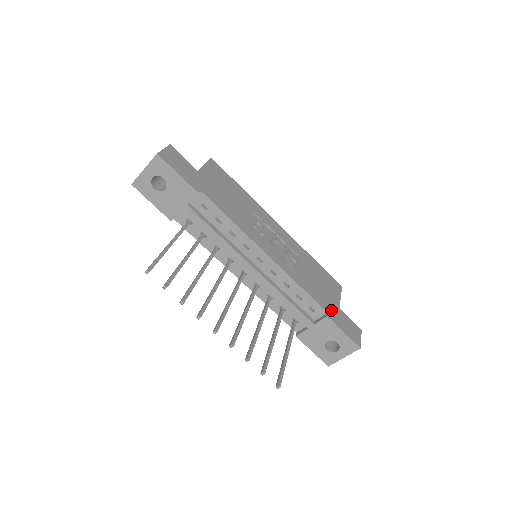
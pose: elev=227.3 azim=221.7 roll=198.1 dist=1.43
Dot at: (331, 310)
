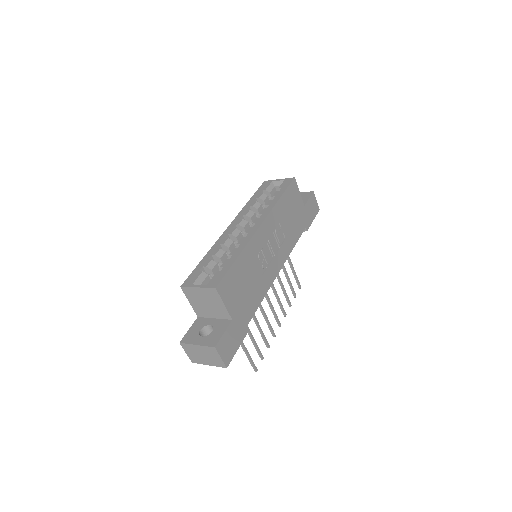
Dot at: (305, 220)
